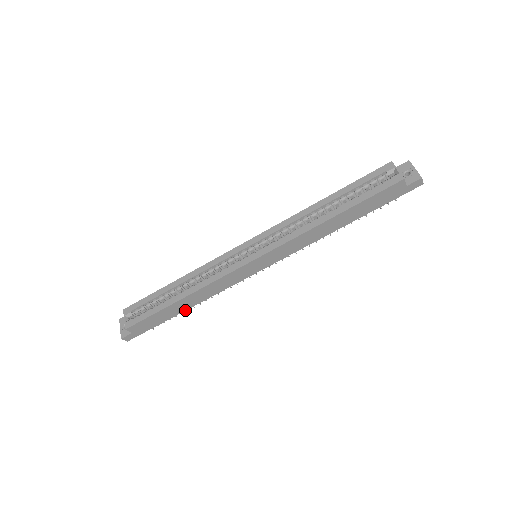
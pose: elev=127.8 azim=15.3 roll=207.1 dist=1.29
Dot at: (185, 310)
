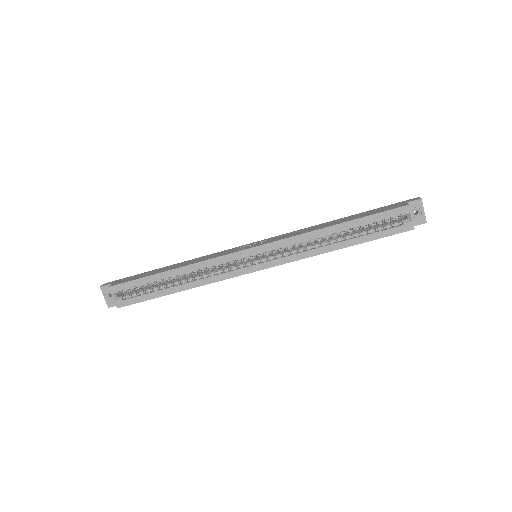
Dot at: occluded
